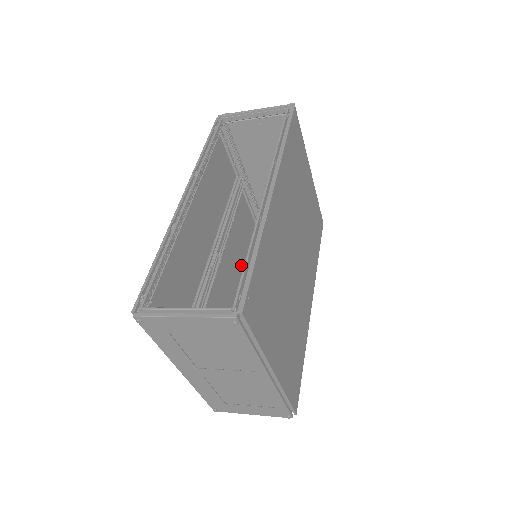
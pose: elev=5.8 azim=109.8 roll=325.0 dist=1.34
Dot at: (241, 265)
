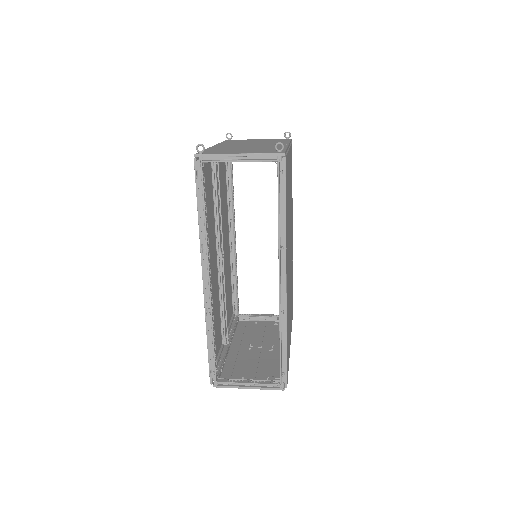
Dot at: (226, 210)
